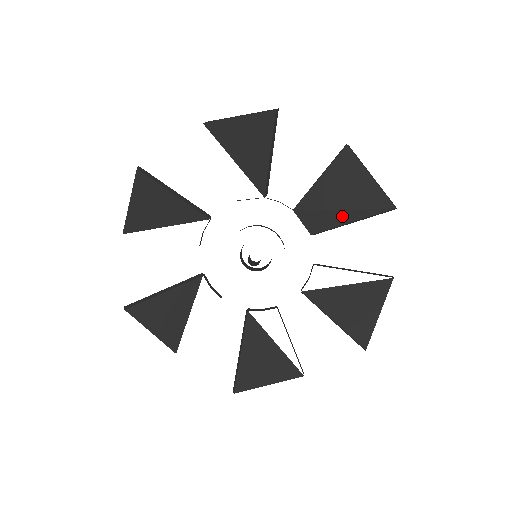
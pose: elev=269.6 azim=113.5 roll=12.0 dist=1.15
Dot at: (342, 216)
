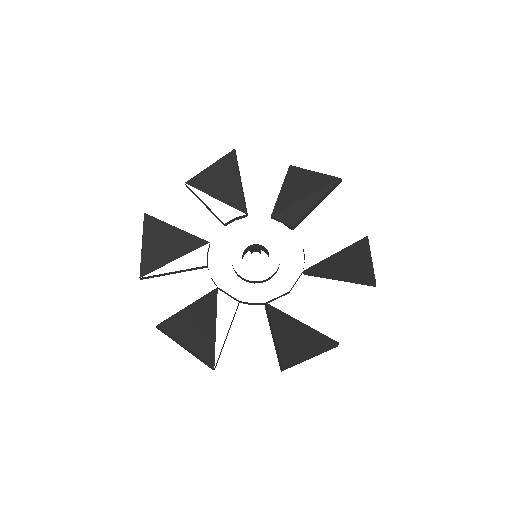
Dot at: (308, 202)
